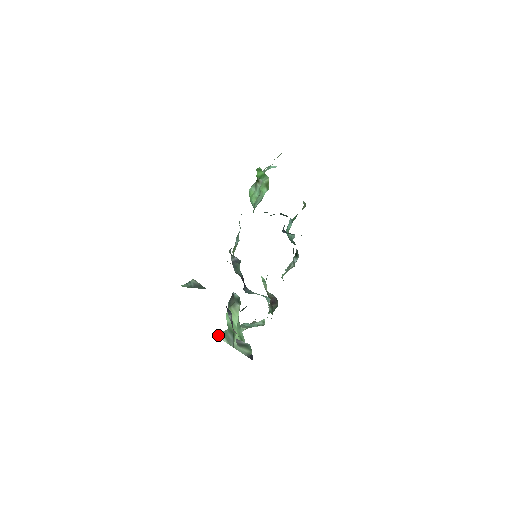
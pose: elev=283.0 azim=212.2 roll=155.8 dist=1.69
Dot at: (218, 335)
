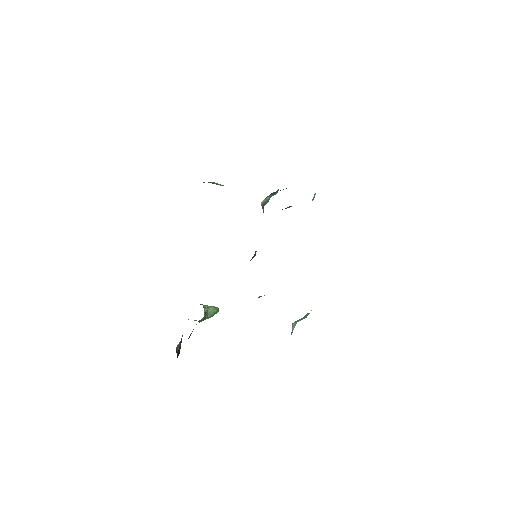
Dot at: occluded
